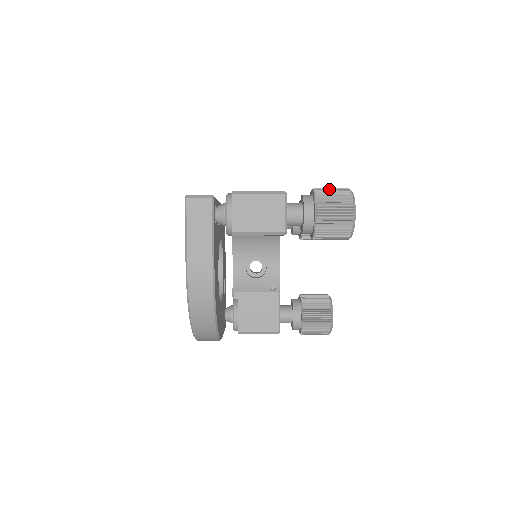
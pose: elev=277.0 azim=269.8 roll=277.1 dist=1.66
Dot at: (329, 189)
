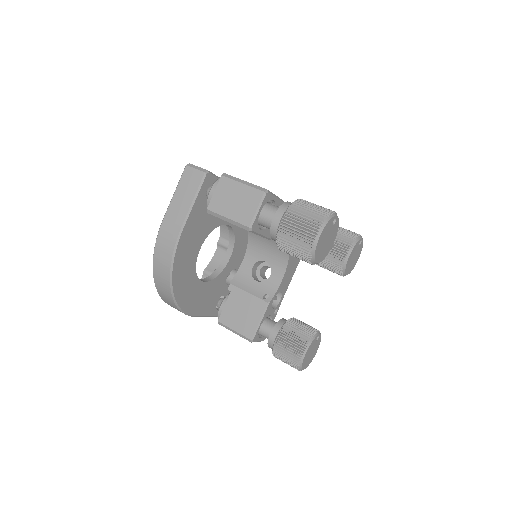
Dot at: (311, 204)
